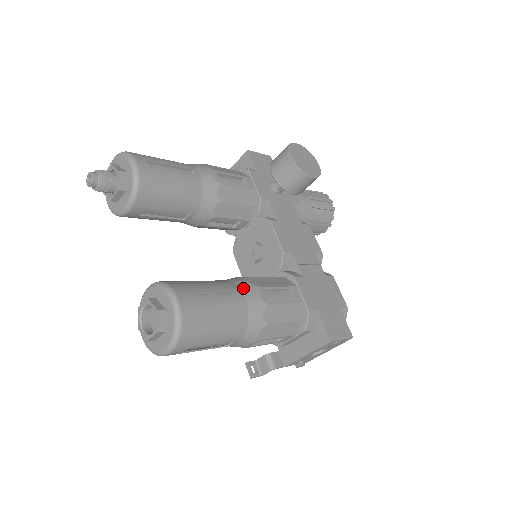
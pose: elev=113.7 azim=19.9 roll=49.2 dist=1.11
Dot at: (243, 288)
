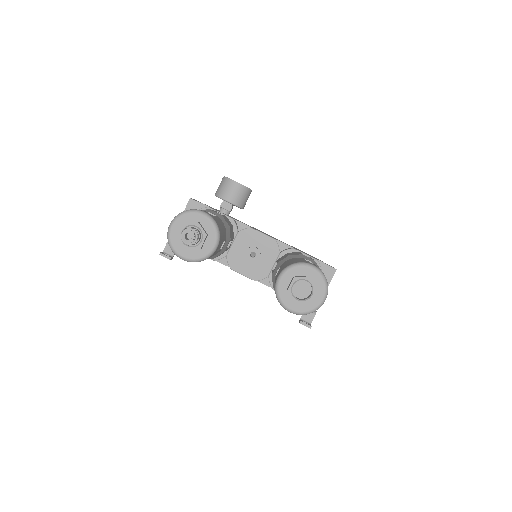
Dot at: (300, 257)
